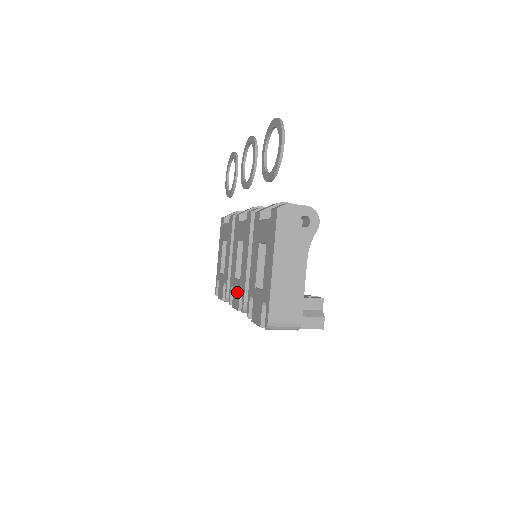
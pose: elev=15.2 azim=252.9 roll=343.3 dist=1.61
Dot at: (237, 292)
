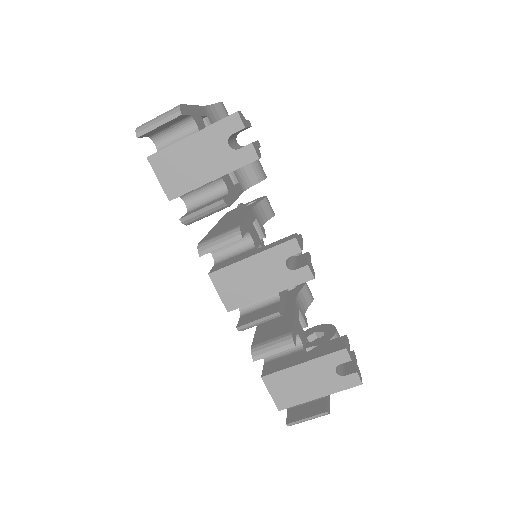
Dot at: occluded
